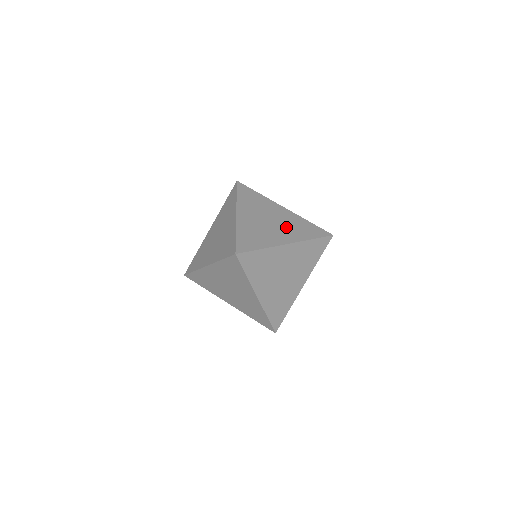
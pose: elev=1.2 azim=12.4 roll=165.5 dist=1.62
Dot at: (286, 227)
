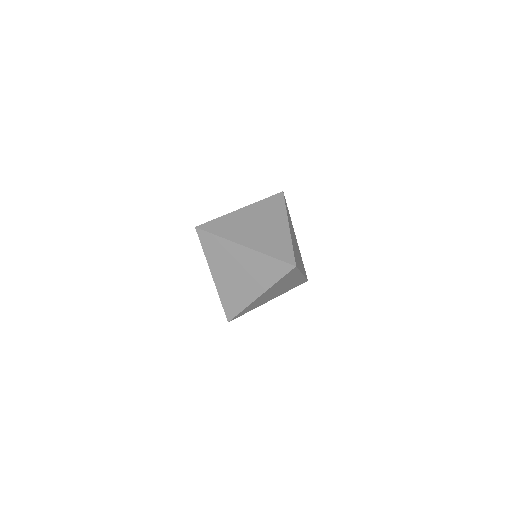
Dot at: (268, 218)
